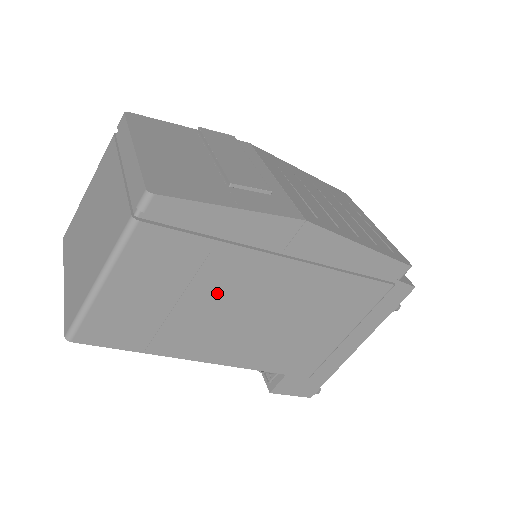
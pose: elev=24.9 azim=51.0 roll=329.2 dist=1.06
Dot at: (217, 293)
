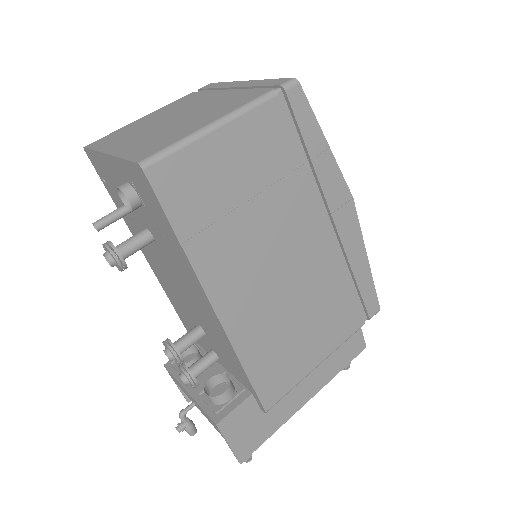
Dot at: (273, 220)
